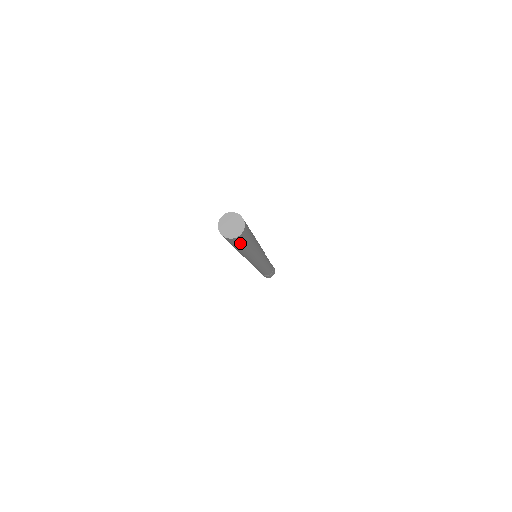
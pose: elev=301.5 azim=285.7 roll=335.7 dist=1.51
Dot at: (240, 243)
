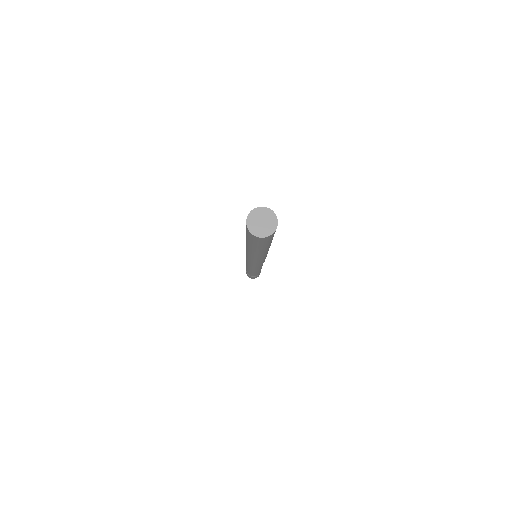
Dot at: (256, 242)
